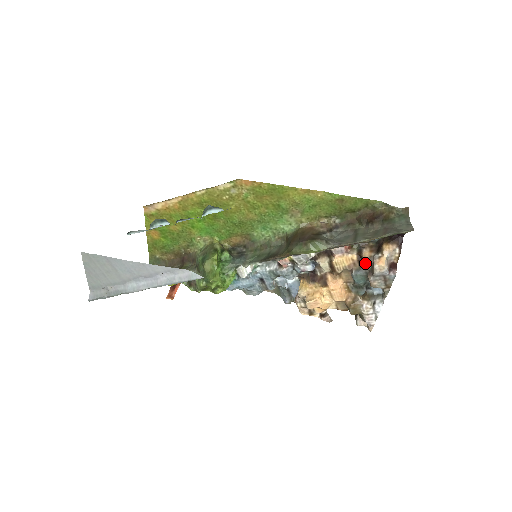
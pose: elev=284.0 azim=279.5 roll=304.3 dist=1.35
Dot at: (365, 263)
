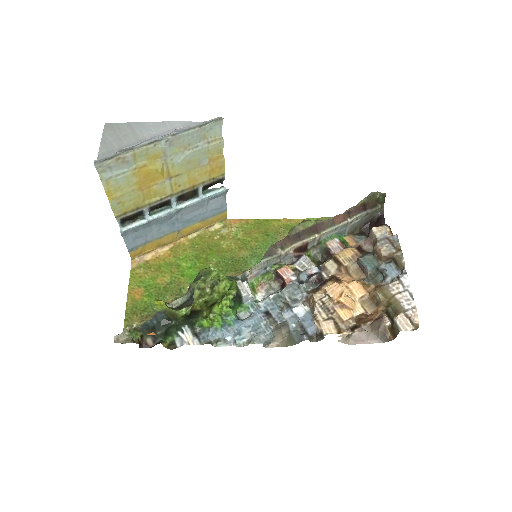
Dot at: (366, 249)
